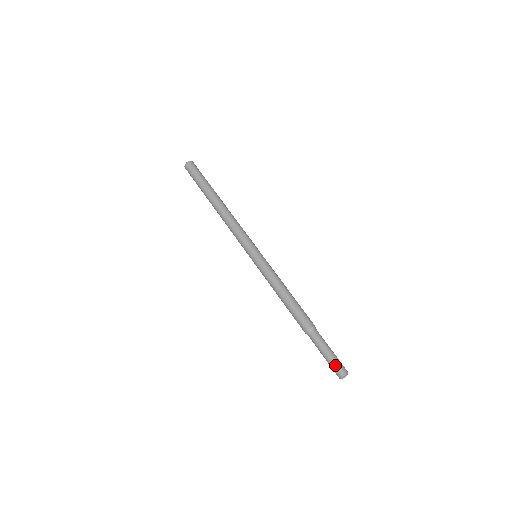
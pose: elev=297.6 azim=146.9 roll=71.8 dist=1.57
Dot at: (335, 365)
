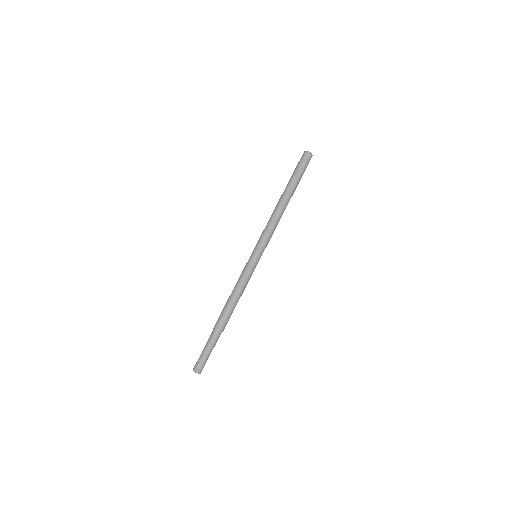
Dot at: (201, 362)
